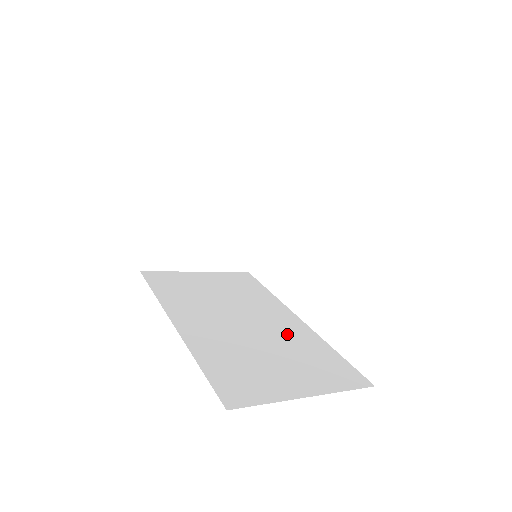
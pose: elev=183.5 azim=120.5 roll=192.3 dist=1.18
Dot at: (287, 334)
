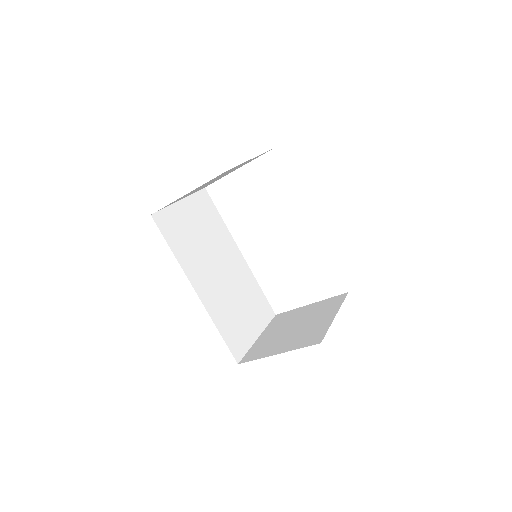
Dot at: (241, 278)
